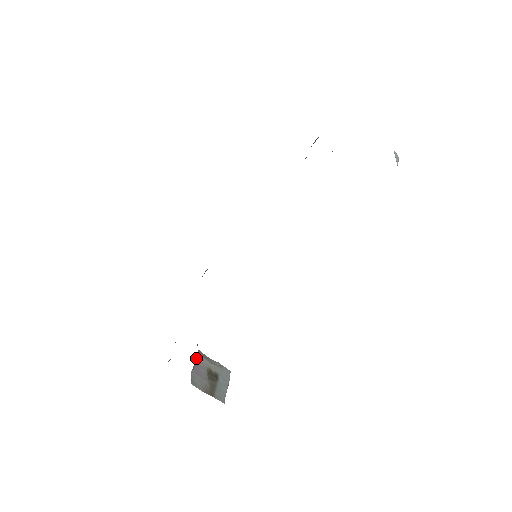
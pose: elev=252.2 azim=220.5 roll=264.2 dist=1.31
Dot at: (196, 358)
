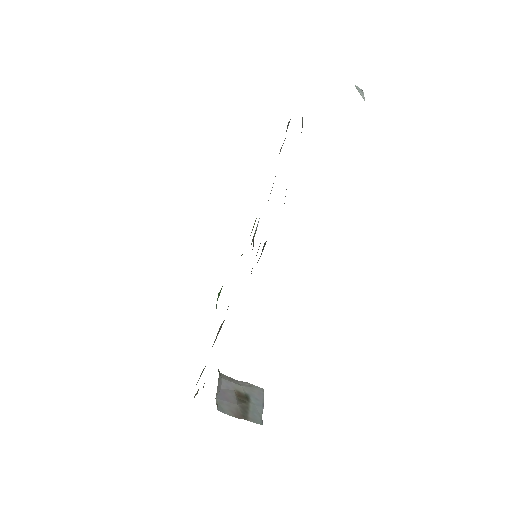
Dot at: (219, 382)
